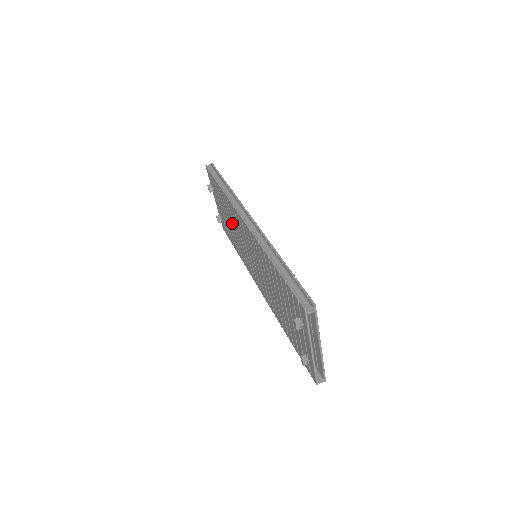
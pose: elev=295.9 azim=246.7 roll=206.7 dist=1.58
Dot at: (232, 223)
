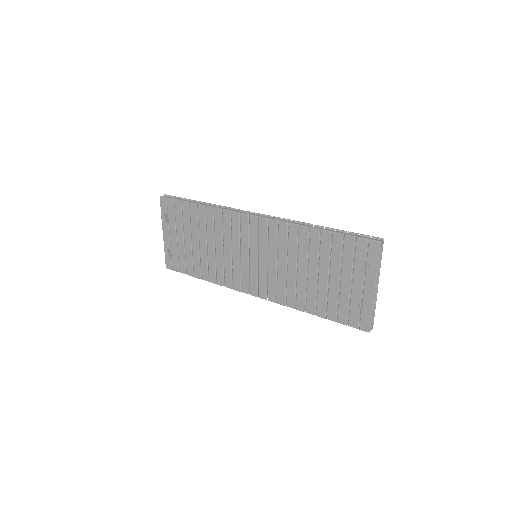
Dot at: (211, 239)
